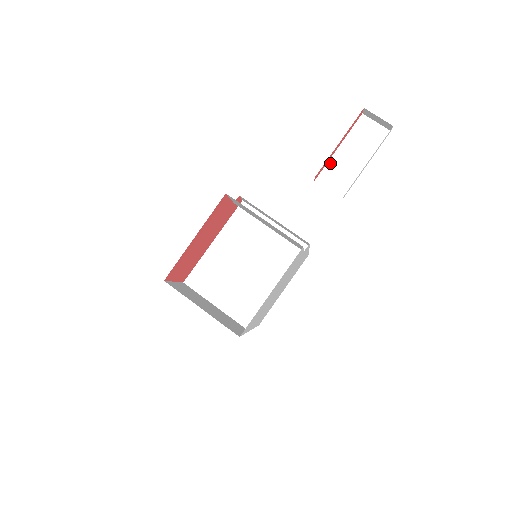
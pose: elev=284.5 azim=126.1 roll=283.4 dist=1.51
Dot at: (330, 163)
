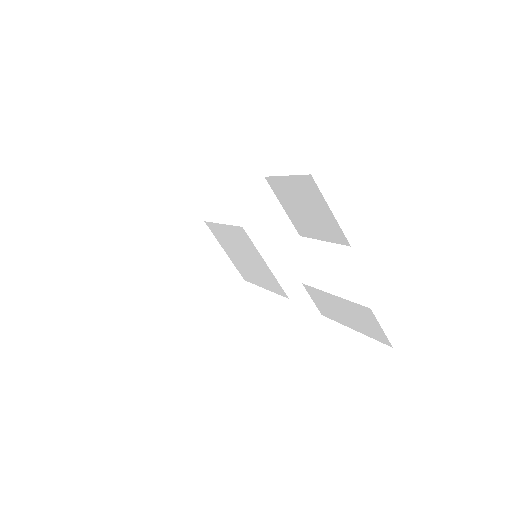
Dot at: (319, 292)
